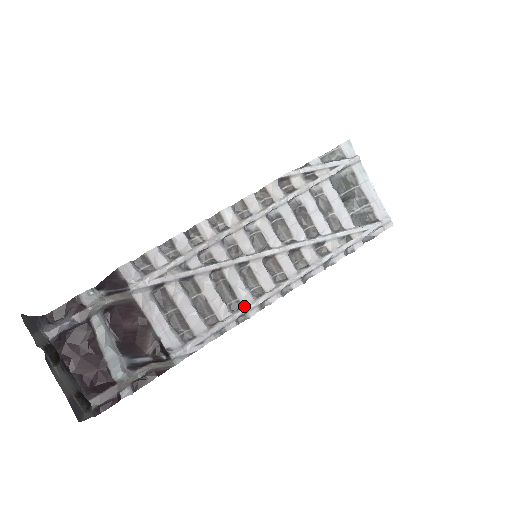
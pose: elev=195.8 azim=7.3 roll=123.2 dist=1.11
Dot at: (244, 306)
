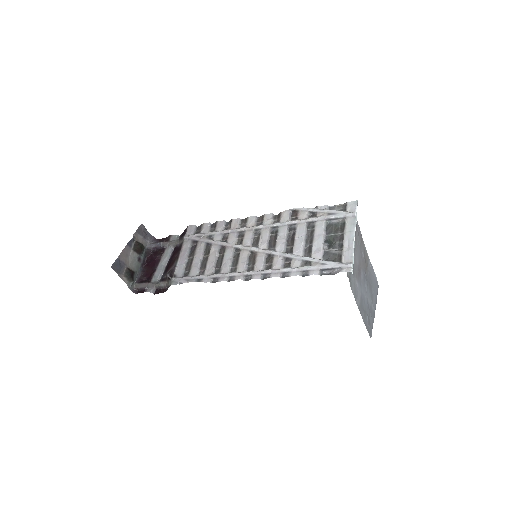
Dot at: (221, 273)
